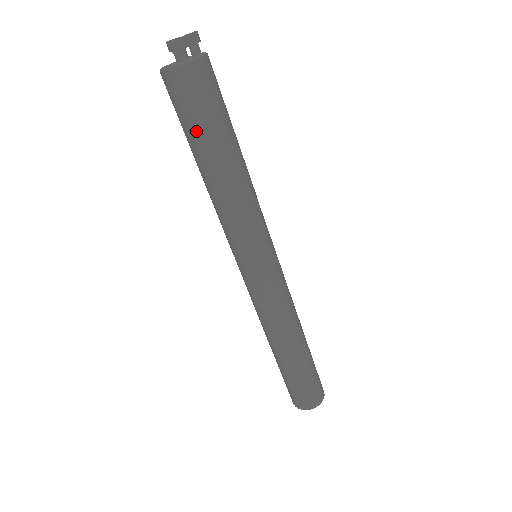
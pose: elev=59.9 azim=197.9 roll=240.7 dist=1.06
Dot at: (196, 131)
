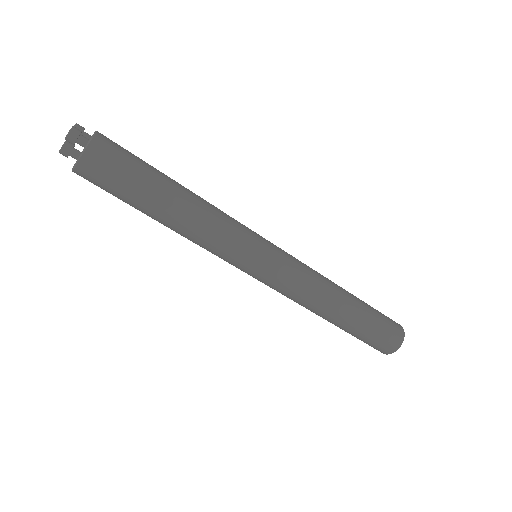
Dot at: (138, 186)
